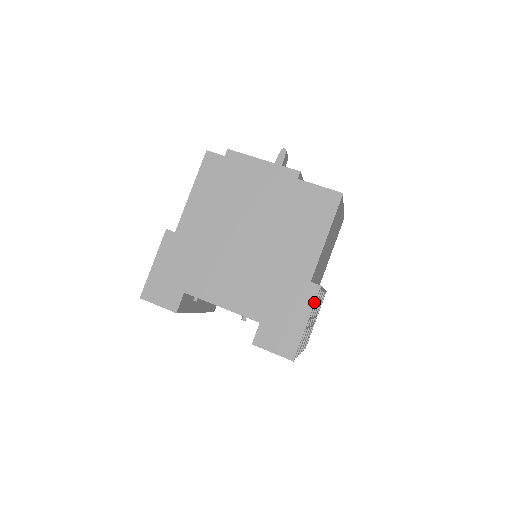
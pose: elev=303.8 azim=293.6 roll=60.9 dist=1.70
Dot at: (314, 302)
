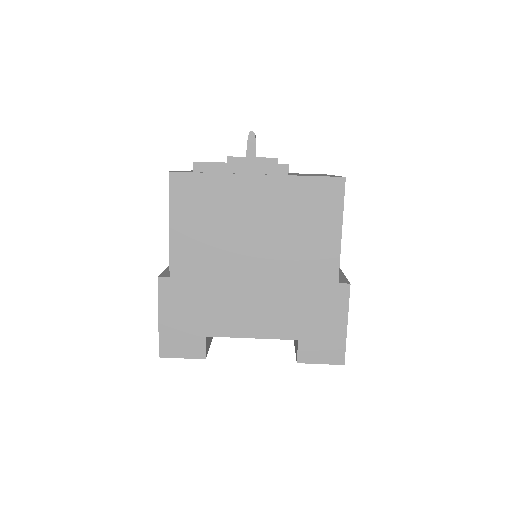
Dot at: (348, 302)
